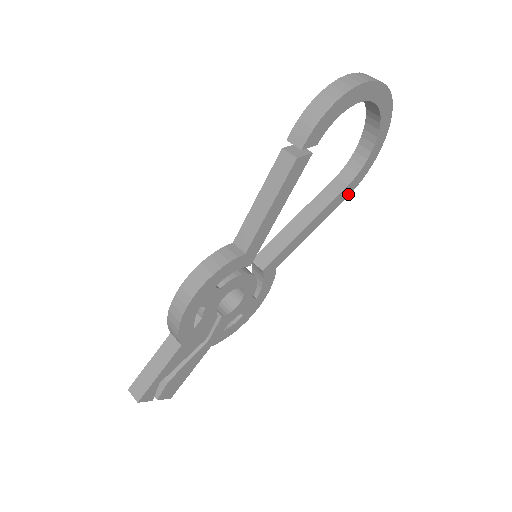
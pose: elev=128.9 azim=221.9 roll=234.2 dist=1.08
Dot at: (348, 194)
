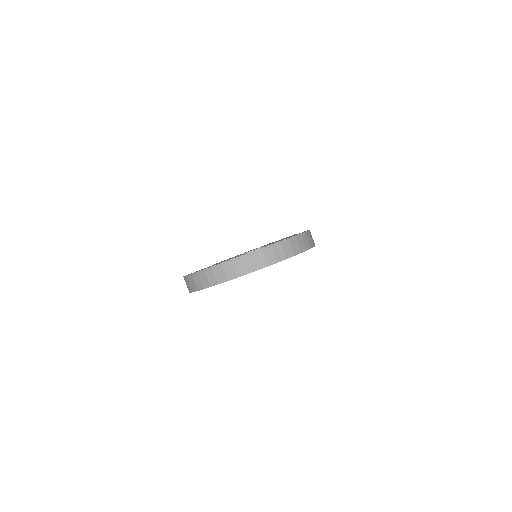
Dot at: occluded
